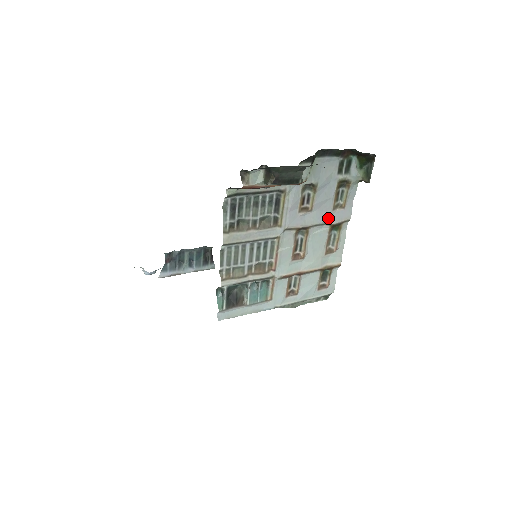
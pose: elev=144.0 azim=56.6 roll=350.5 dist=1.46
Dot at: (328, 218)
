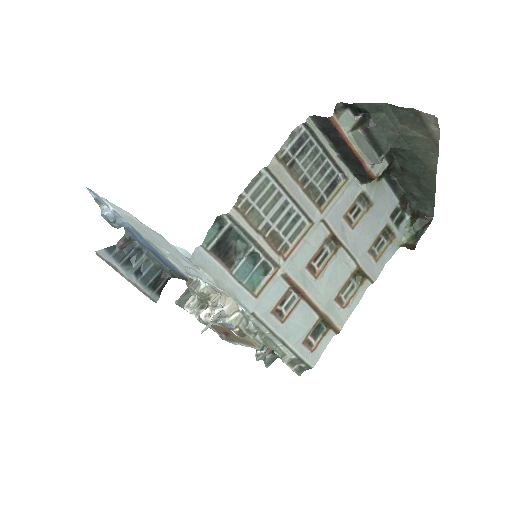
Dot at: (360, 255)
